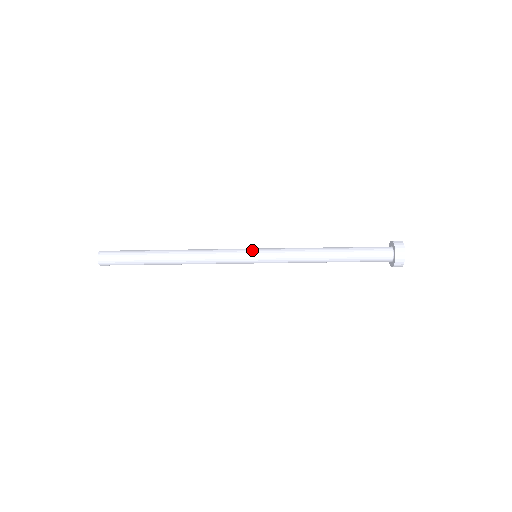
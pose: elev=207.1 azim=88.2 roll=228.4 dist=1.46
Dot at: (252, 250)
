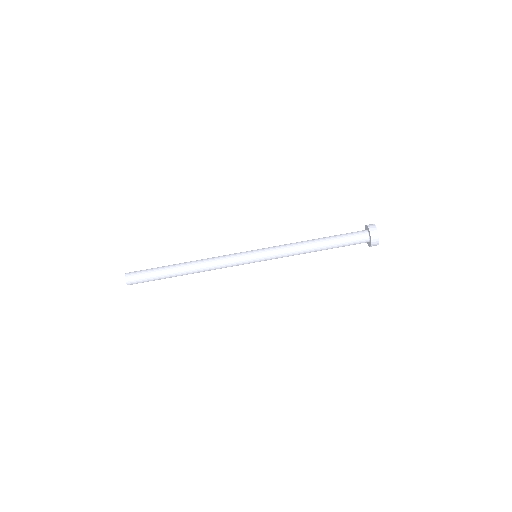
Dot at: (252, 250)
